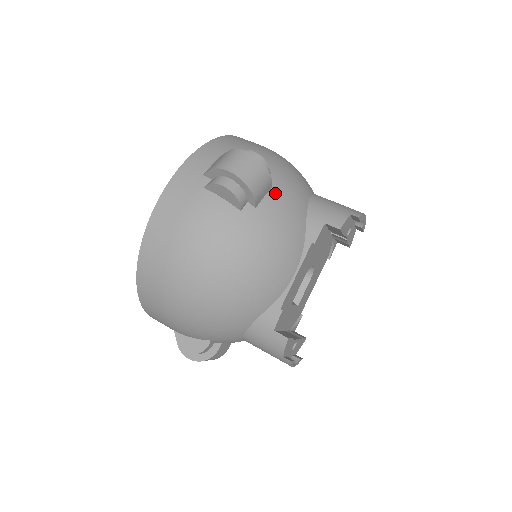
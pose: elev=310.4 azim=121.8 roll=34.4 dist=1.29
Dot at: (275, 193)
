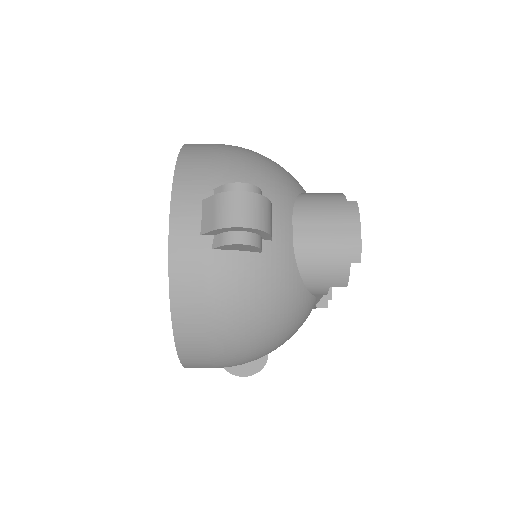
Dot at: occluded
